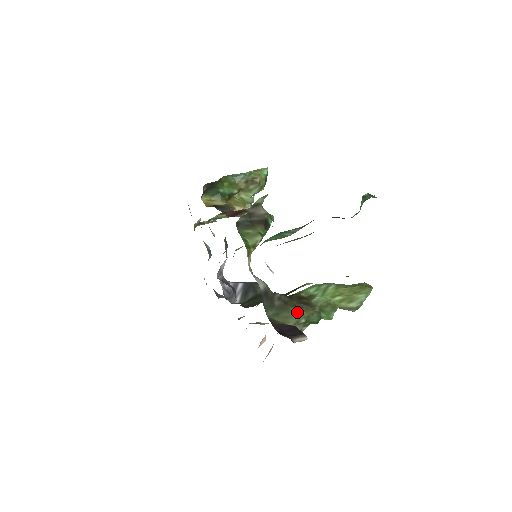
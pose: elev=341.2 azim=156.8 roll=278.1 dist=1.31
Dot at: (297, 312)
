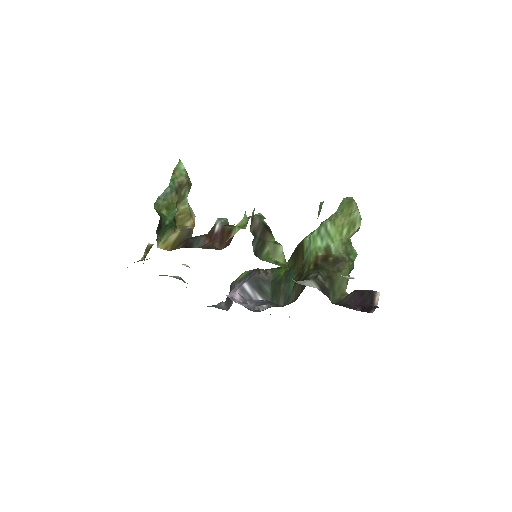
Dot at: (341, 276)
